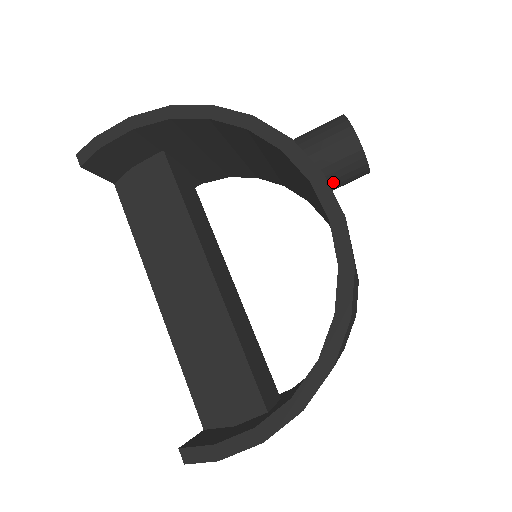
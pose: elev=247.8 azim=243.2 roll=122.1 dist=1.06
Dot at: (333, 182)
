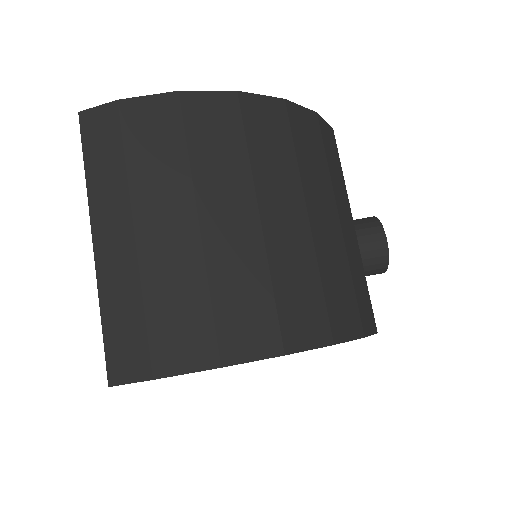
Dot at: occluded
